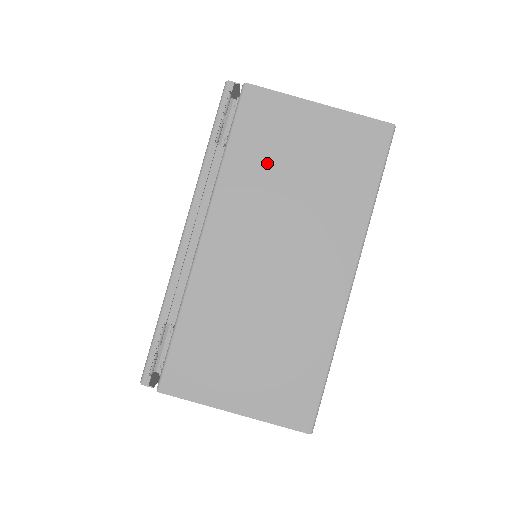
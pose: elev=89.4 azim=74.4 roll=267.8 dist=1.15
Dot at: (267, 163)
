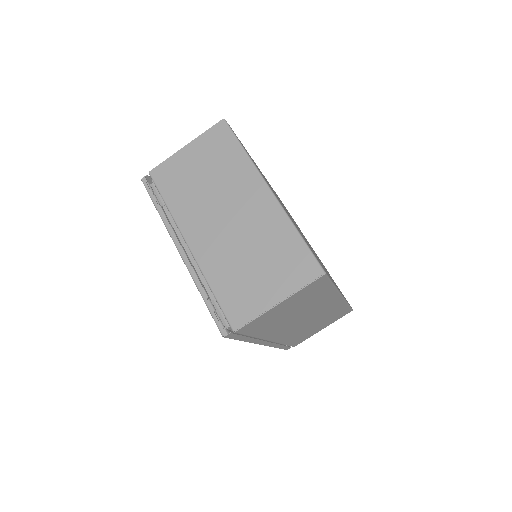
Dot at: (187, 189)
